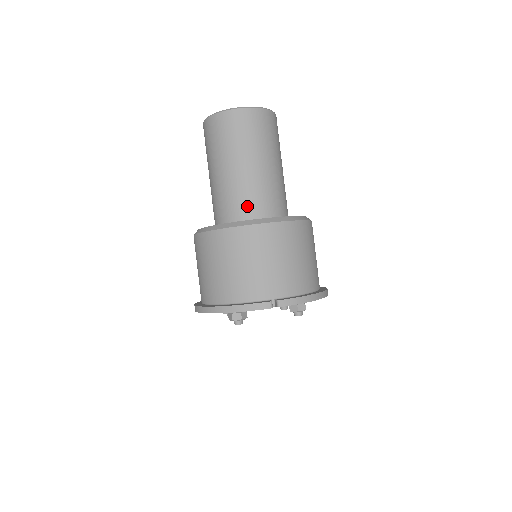
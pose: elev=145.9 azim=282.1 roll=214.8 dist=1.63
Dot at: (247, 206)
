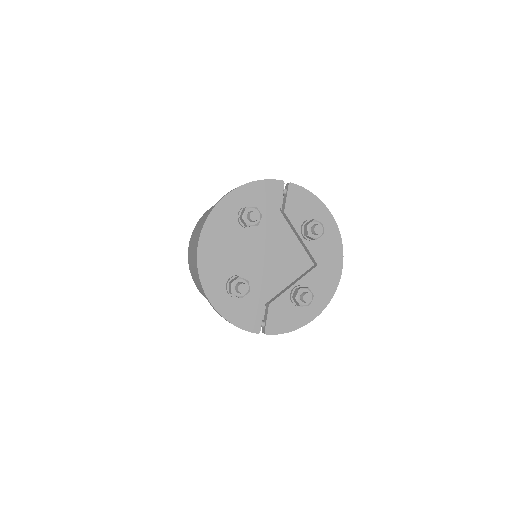
Dot at: occluded
